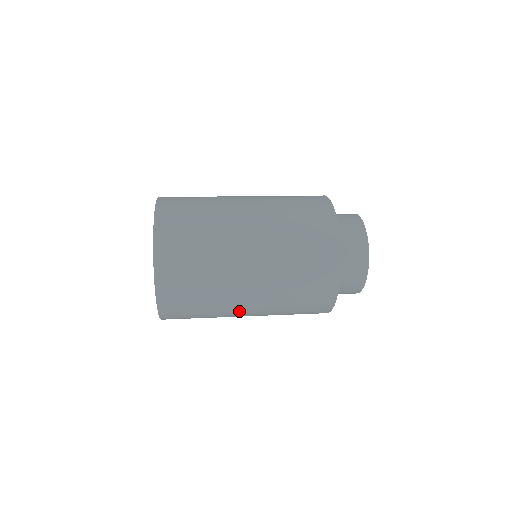
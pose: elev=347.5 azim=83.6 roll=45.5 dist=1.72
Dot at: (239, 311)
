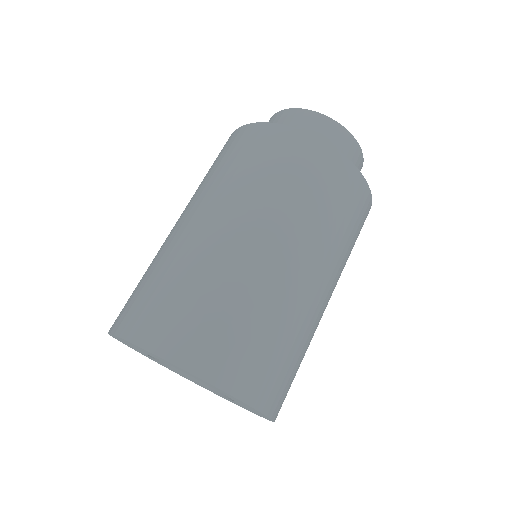
Dot at: occluded
